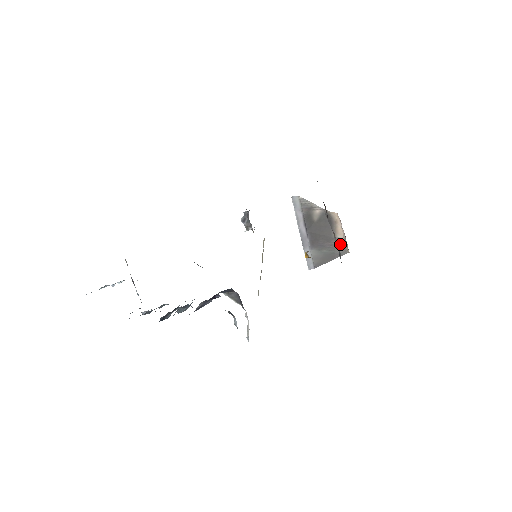
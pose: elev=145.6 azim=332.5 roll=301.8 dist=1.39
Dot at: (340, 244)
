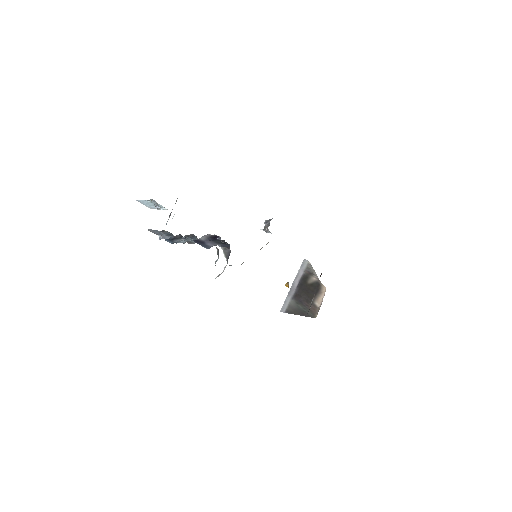
Dot at: (314, 309)
